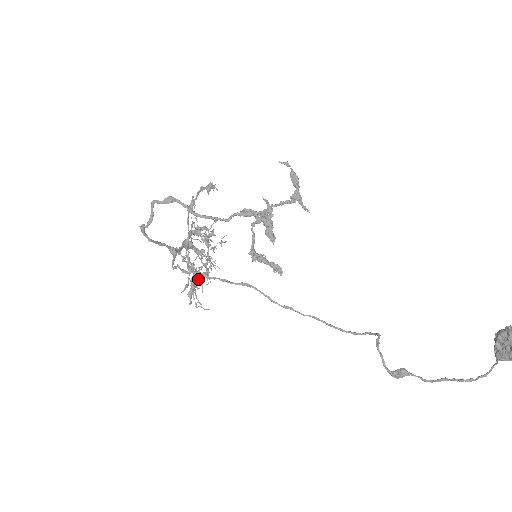
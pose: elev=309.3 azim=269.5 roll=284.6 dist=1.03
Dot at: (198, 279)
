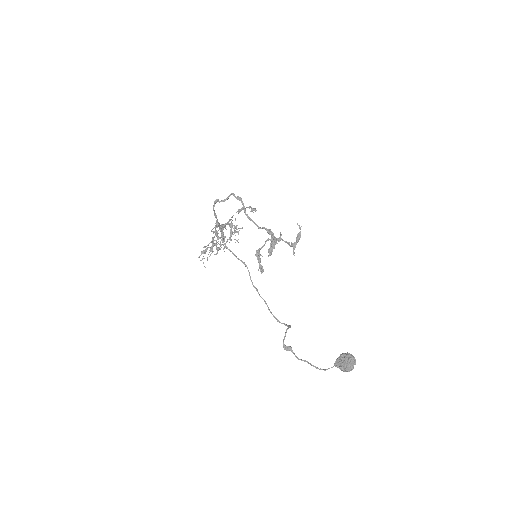
Dot at: occluded
